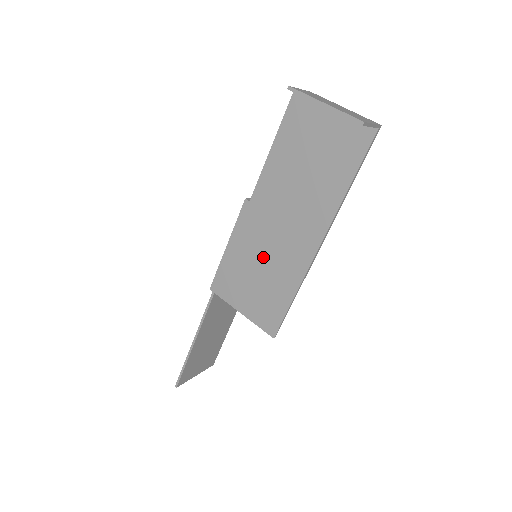
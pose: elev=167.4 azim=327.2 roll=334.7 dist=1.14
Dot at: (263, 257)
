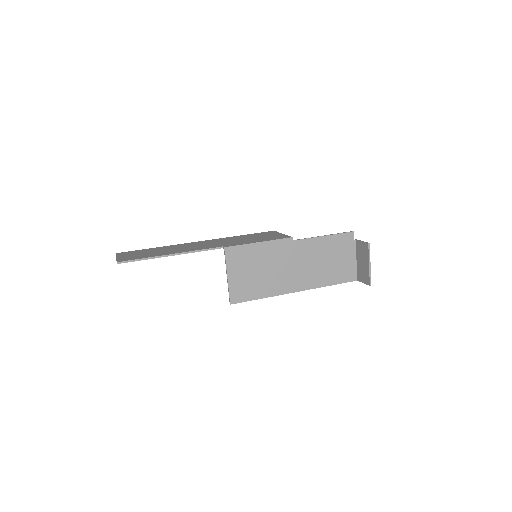
Dot at: (270, 268)
